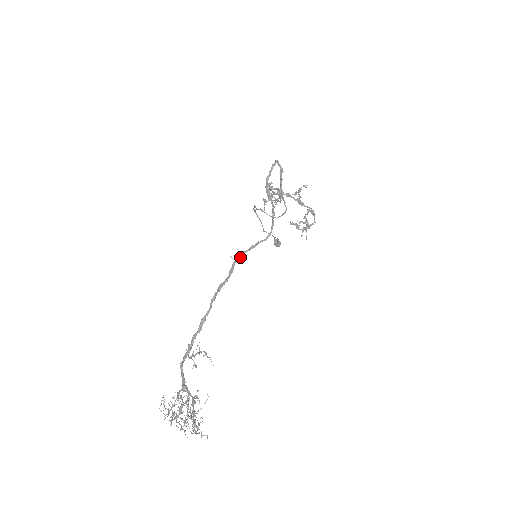
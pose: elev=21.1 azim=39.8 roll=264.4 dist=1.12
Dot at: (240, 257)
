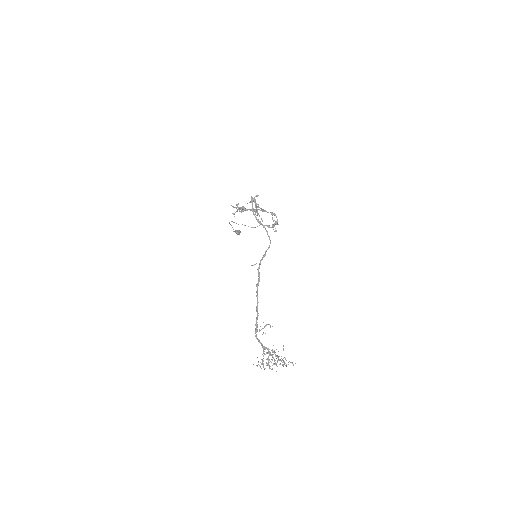
Dot at: (260, 264)
